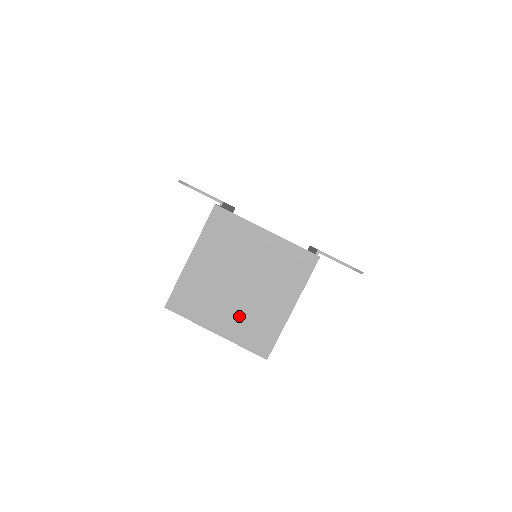
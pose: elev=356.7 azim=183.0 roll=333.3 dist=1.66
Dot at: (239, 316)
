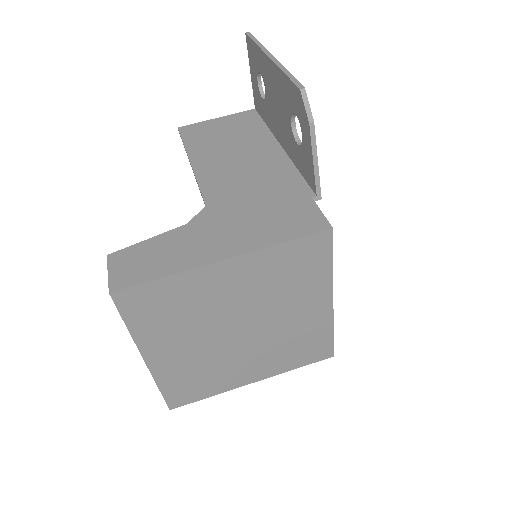
Dot at: (195, 359)
